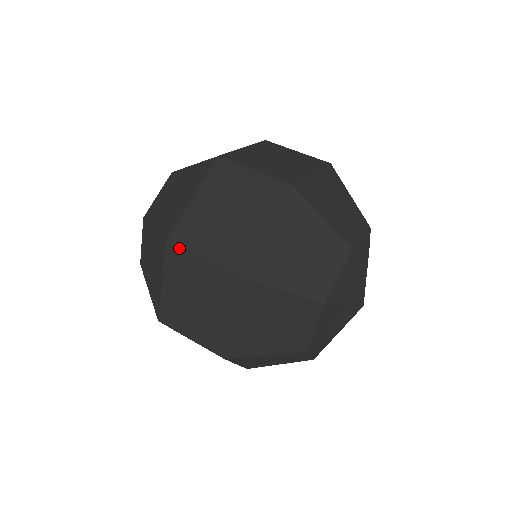
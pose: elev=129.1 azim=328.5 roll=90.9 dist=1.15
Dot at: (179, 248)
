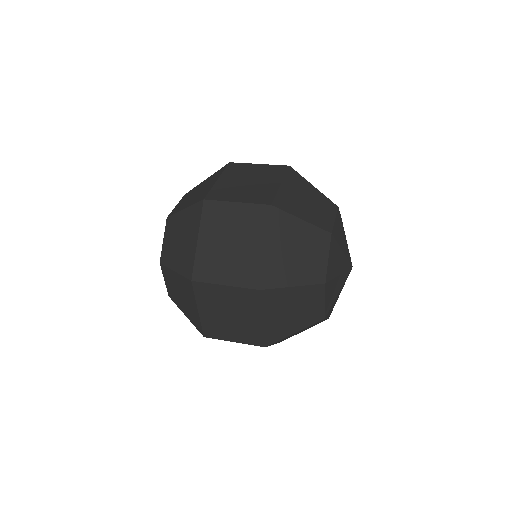
Dot at: (215, 201)
